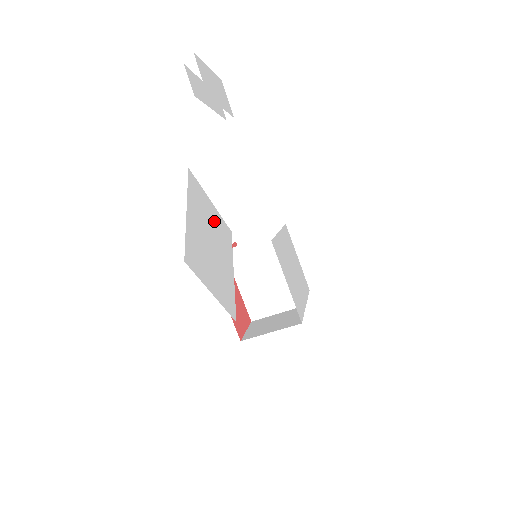
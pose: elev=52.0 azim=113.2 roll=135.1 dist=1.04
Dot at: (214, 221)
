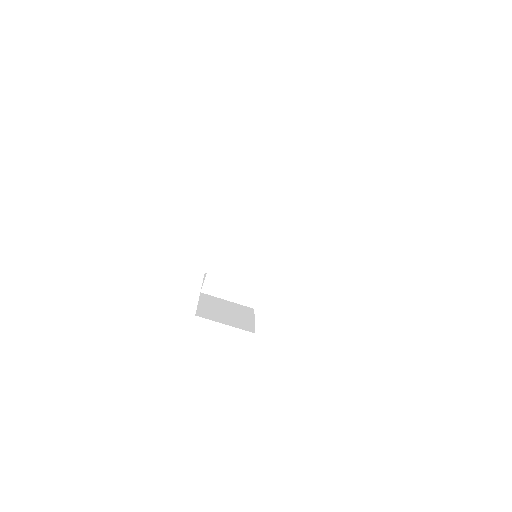
Dot at: occluded
